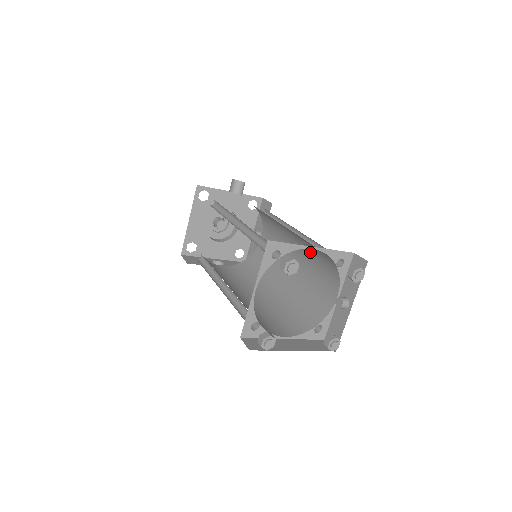
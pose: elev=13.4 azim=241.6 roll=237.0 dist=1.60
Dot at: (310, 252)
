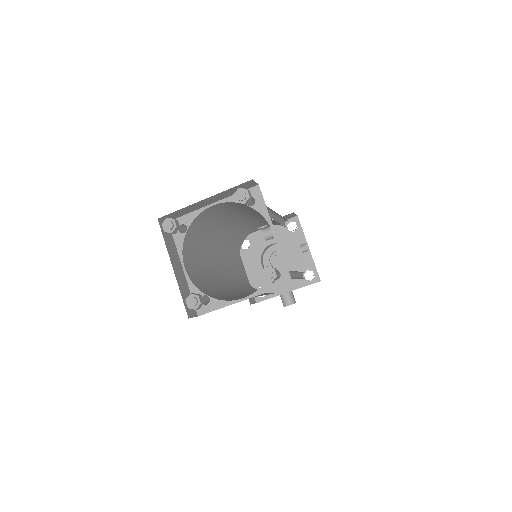
Dot at: occluded
